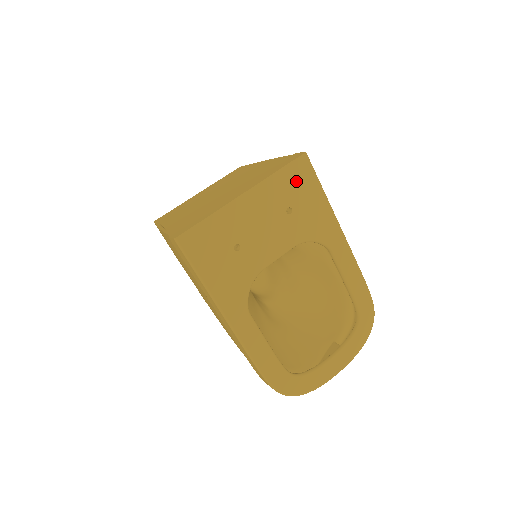
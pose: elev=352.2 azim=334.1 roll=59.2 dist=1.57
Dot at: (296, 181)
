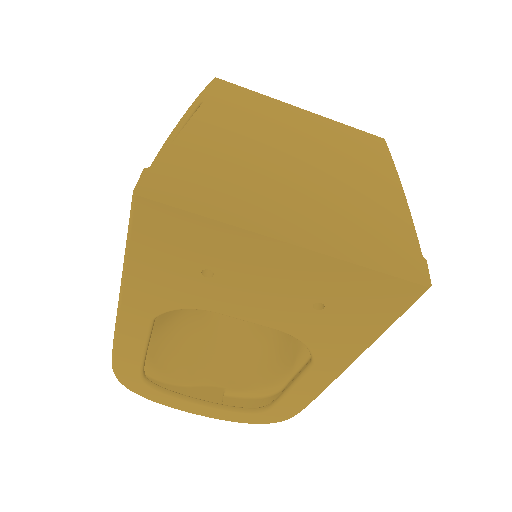
Dot at: (371, 295)
